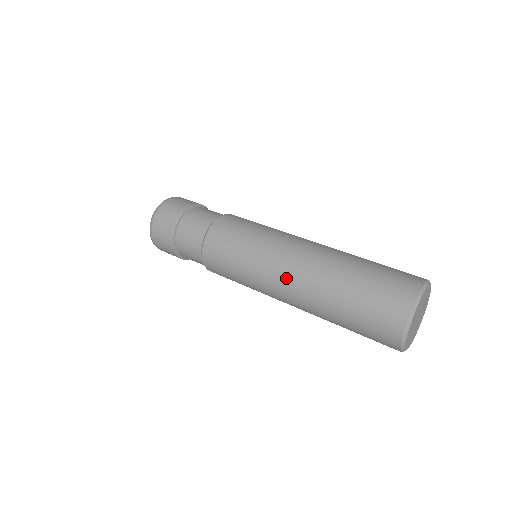
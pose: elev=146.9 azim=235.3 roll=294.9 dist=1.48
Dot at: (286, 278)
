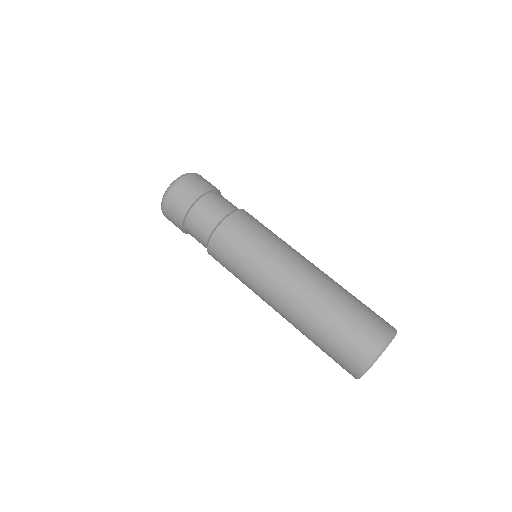
Dot at: (289, 282)
